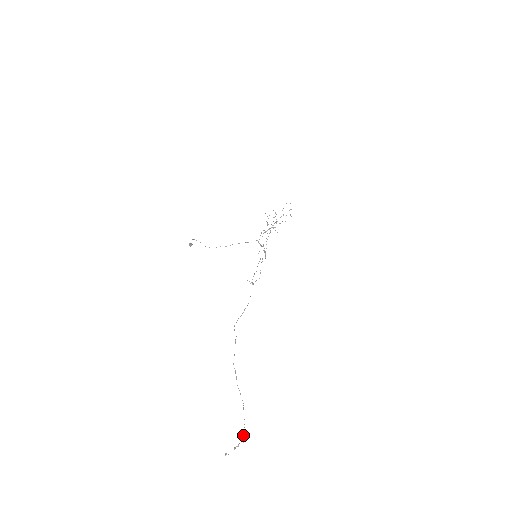
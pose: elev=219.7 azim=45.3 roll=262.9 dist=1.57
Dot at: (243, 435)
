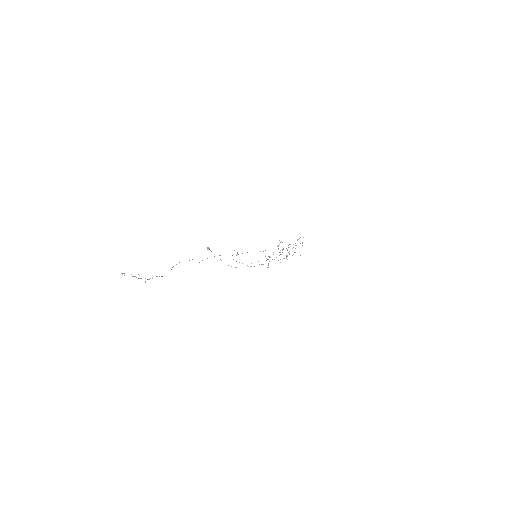
Dot at: (149, 279)
